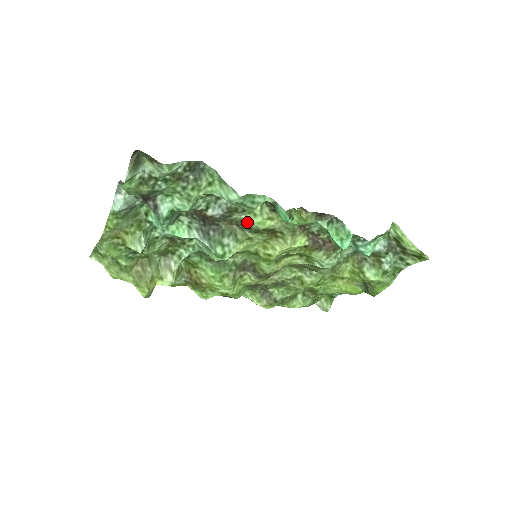
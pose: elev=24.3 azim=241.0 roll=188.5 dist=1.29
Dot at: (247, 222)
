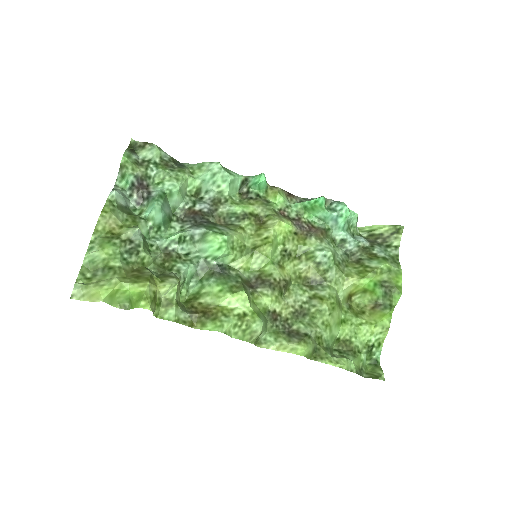
Dot at: (233, 212)
